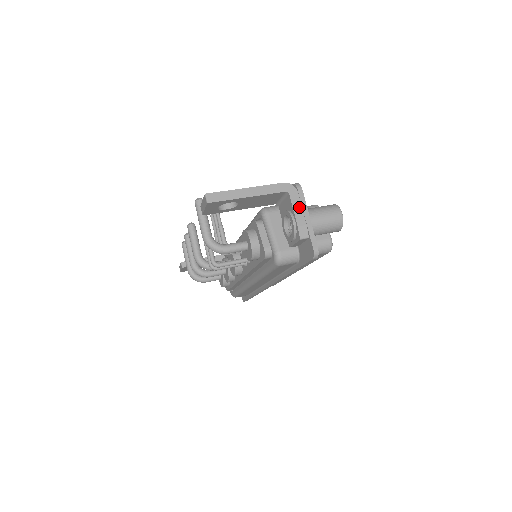
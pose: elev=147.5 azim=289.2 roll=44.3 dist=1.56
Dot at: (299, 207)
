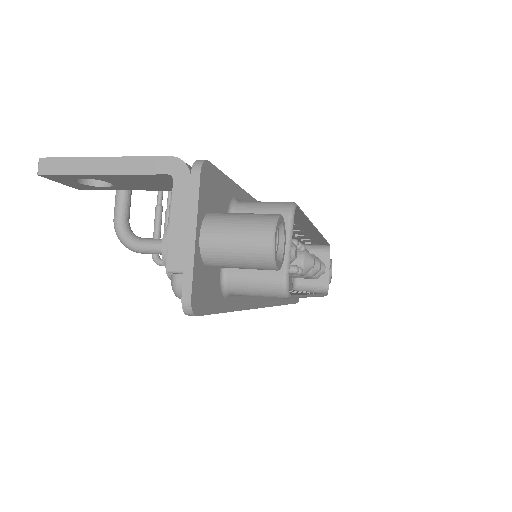
Dot at: (183, 209)
